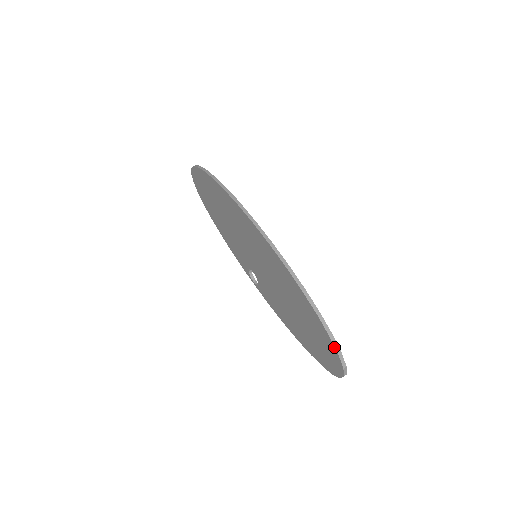
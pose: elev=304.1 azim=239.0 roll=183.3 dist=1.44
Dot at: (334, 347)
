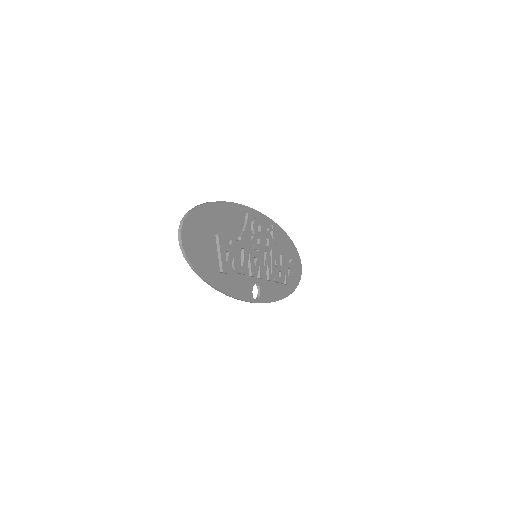
Dot at: (191, 210)
